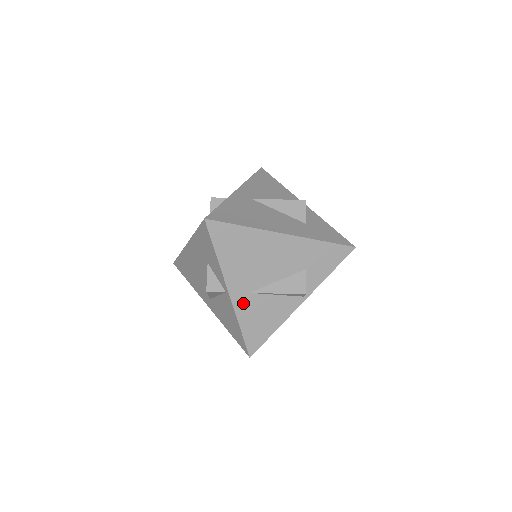
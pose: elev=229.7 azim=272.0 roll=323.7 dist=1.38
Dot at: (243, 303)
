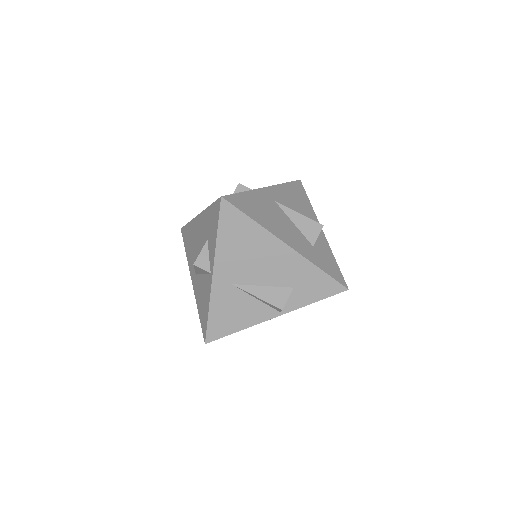
Dot at: (221, 291)
